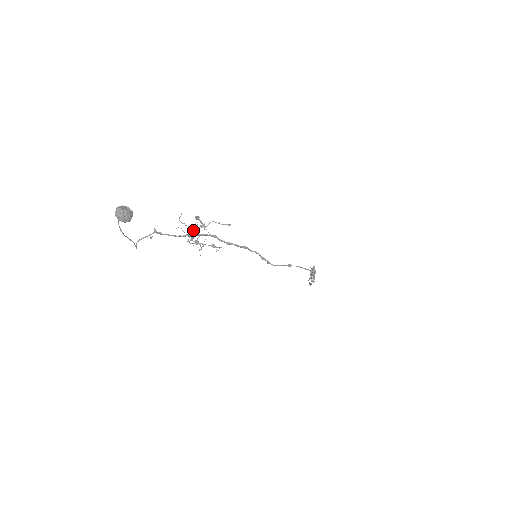
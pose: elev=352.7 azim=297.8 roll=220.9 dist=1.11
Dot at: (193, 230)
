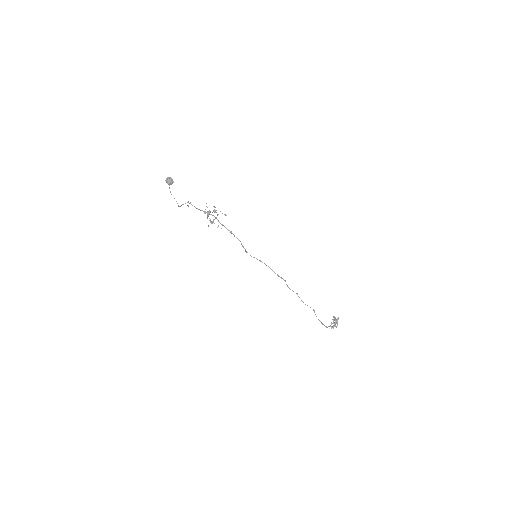
Dot at: (209, 211)
